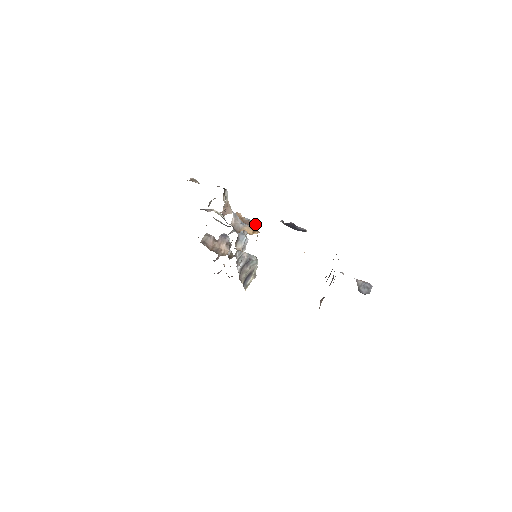
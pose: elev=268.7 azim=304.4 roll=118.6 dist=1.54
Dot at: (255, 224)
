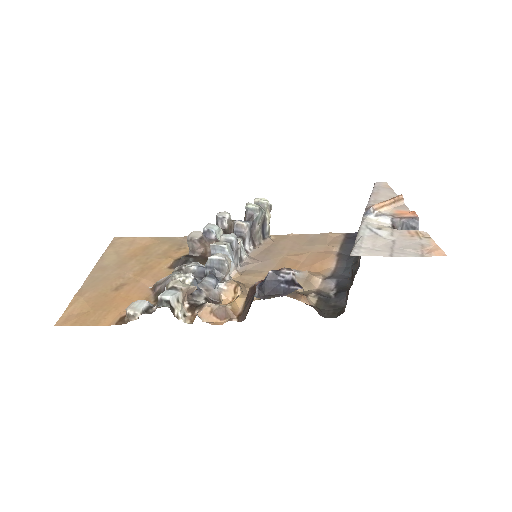
Dot at: (230, 316)
